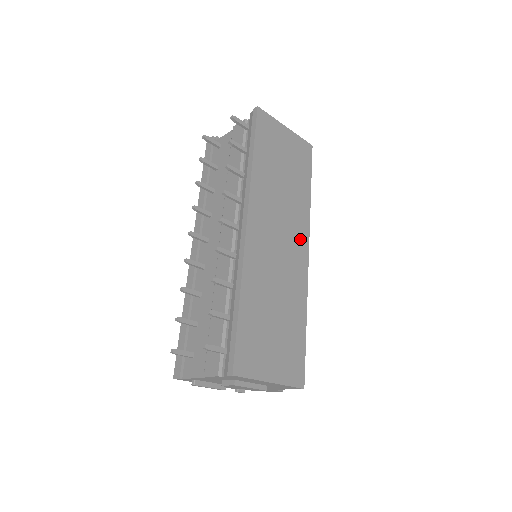
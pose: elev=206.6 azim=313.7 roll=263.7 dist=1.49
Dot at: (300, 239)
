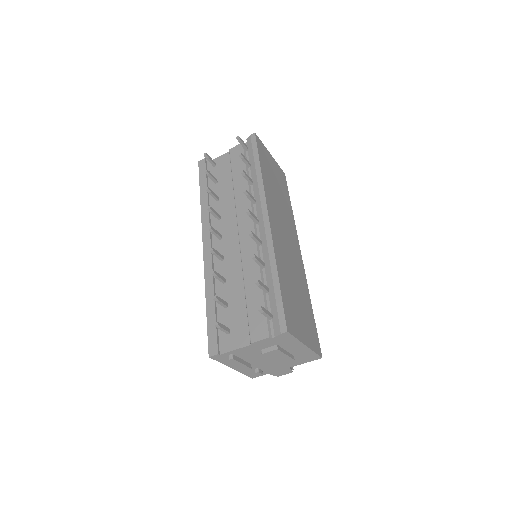
Dot at: (295, 240)
